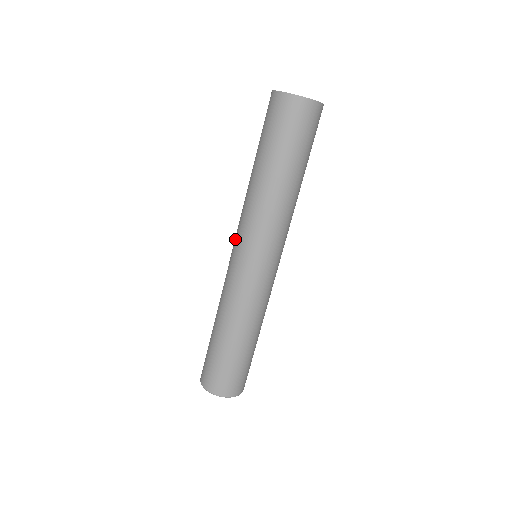
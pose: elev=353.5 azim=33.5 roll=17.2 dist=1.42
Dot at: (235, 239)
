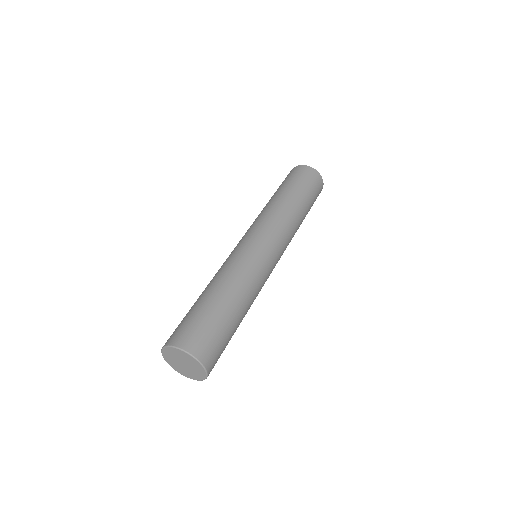
Dot at: (244, 235)
